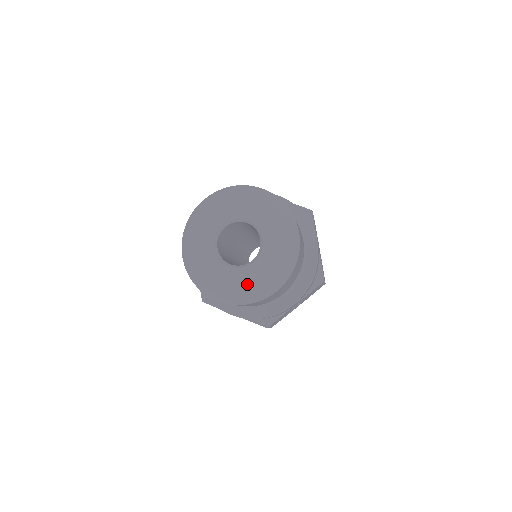
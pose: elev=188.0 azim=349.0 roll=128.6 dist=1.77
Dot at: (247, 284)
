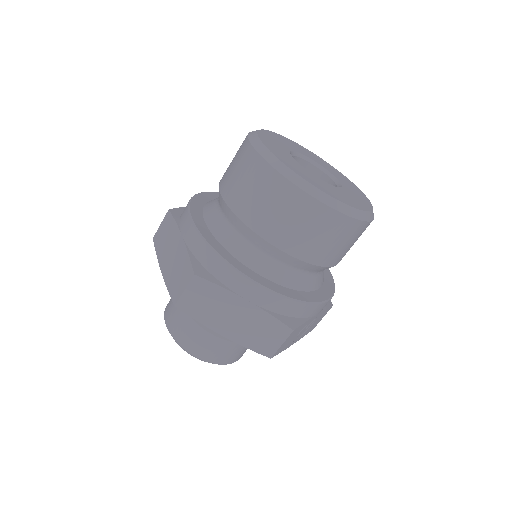
Dot at: (344, 197)
